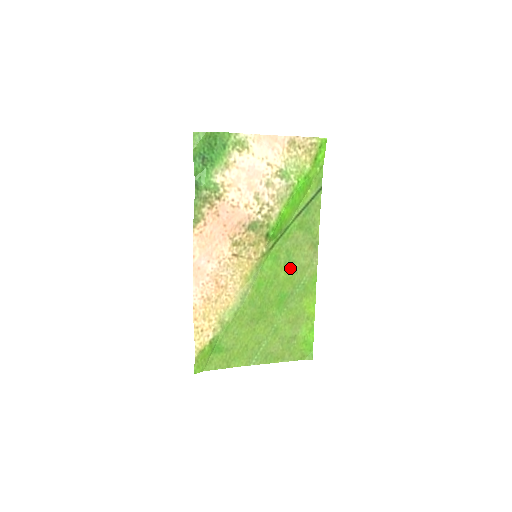
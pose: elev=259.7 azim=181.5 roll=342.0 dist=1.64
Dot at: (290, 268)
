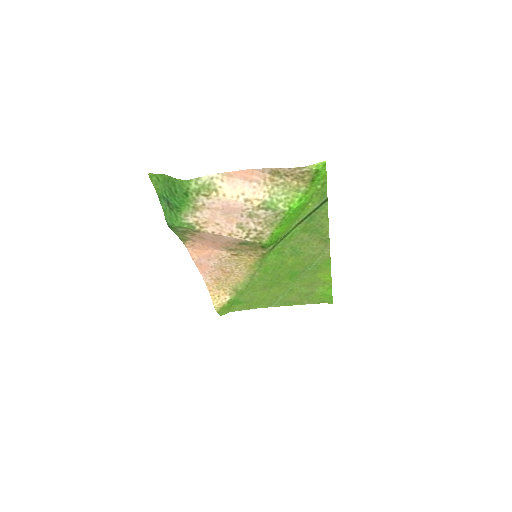
Dot at: (298, 257)
